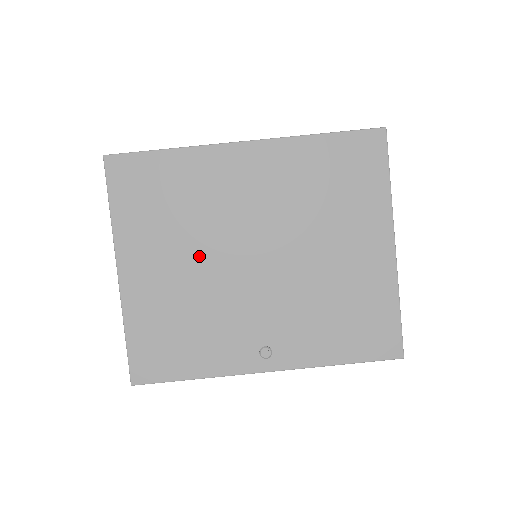
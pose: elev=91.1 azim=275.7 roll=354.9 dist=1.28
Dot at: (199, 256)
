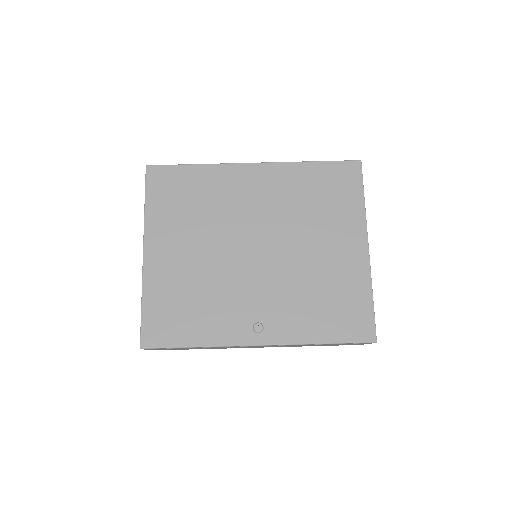
Dot at: (210, 244)
